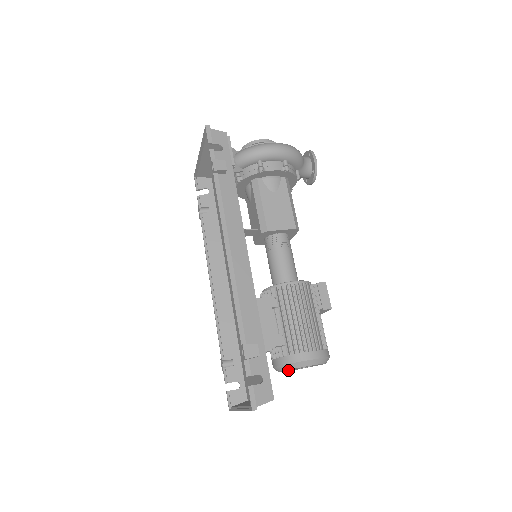
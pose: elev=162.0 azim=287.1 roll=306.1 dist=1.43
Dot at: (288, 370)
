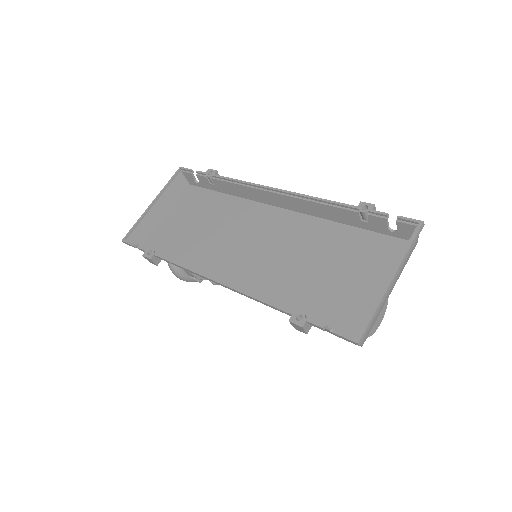
Dot at: occluded
